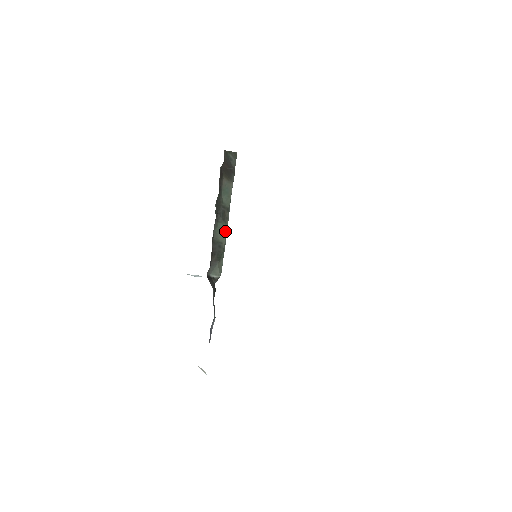
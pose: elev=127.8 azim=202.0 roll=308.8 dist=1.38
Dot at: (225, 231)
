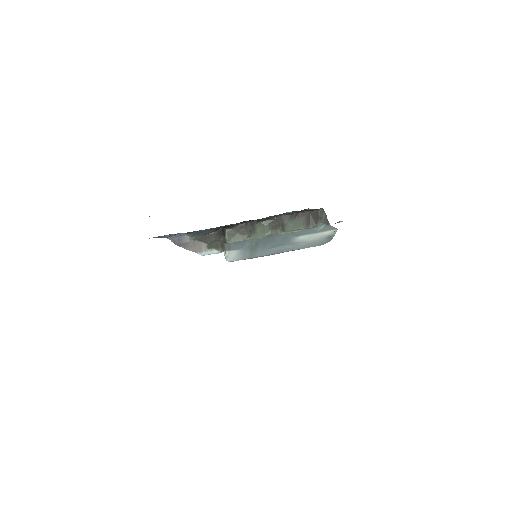
Dot at: (265, 233)
